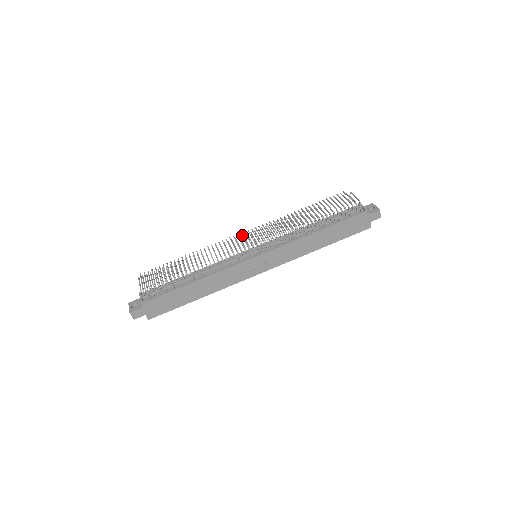
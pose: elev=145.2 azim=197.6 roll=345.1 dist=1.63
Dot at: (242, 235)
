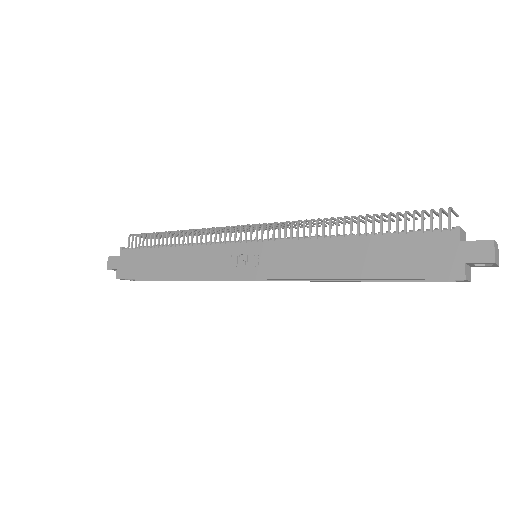
Dot at: occluded
